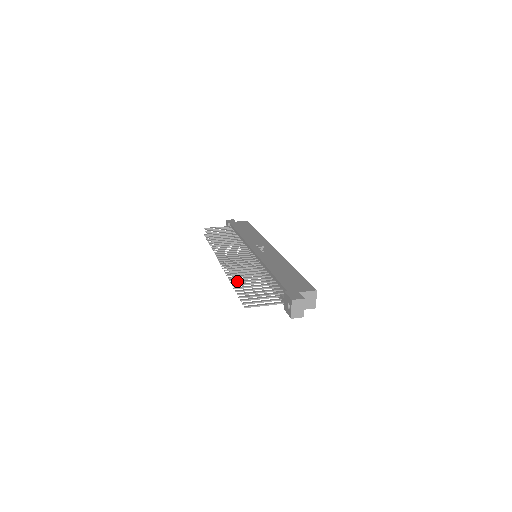
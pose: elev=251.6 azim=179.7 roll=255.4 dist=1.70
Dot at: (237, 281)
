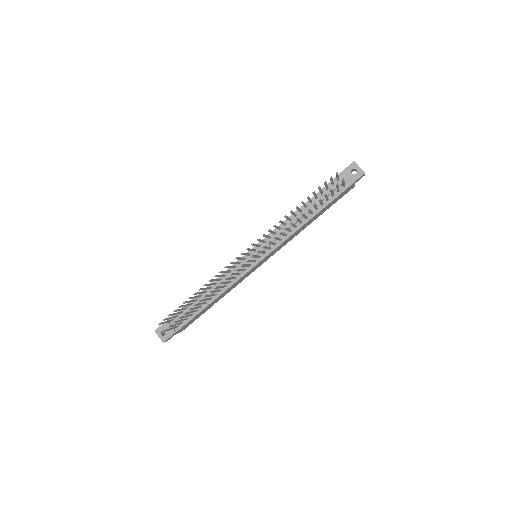
Dot at: (307, 197)
